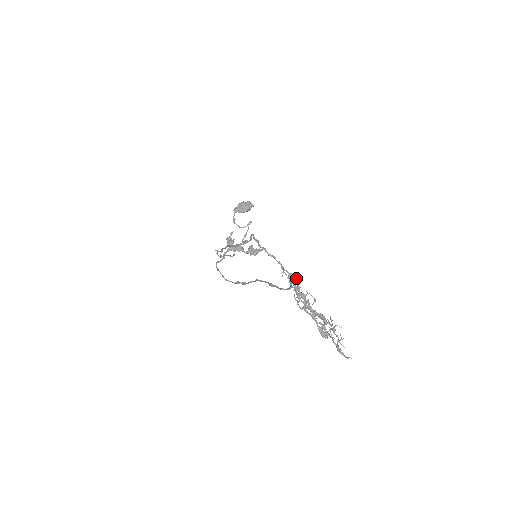
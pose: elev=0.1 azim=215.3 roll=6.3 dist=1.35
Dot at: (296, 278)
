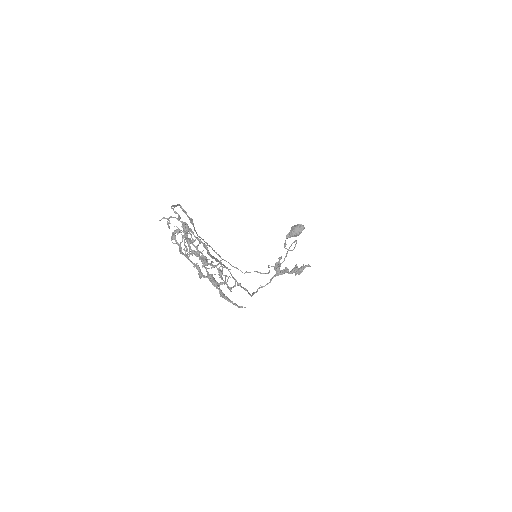
Dot at: (184, 224)
